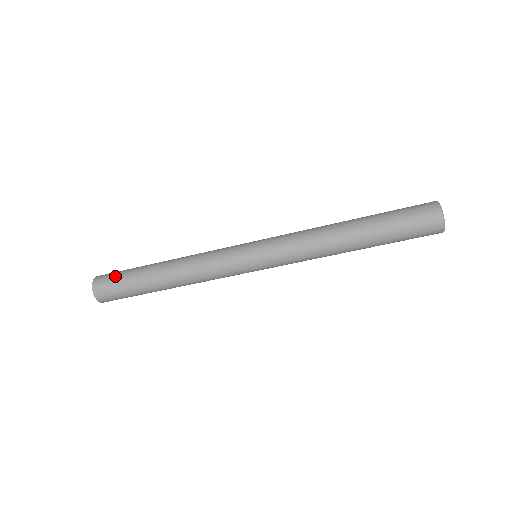
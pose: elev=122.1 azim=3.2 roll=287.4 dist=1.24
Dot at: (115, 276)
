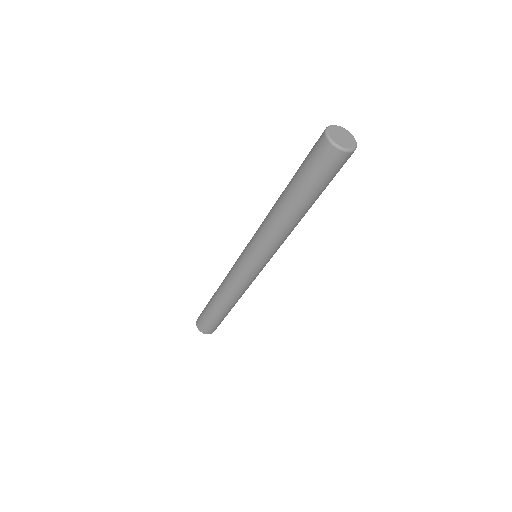
Dot at: (202, 318)
